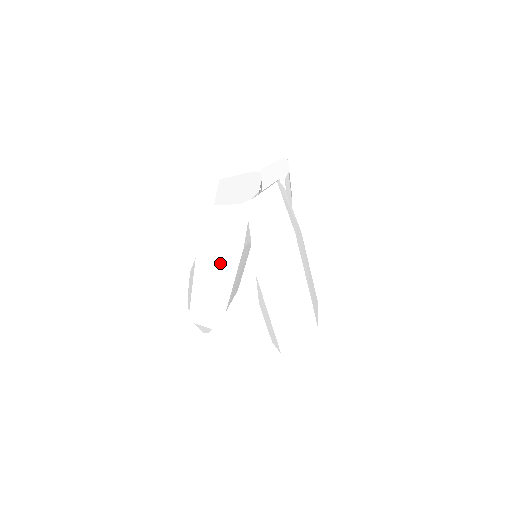
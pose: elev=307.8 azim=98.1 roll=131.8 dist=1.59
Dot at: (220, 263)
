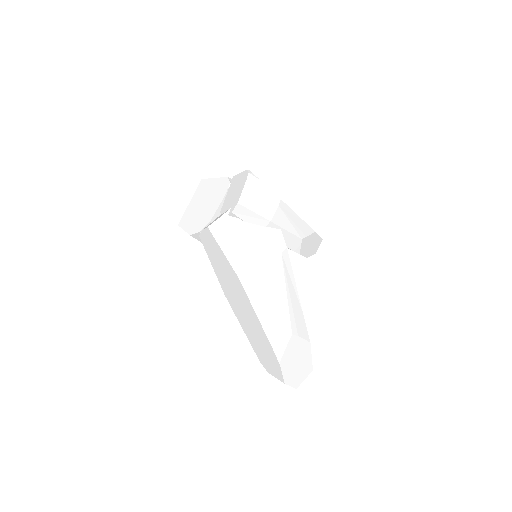
Dot at: occluded
